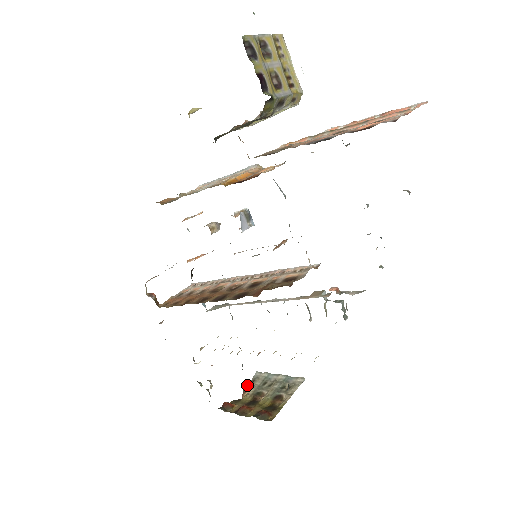
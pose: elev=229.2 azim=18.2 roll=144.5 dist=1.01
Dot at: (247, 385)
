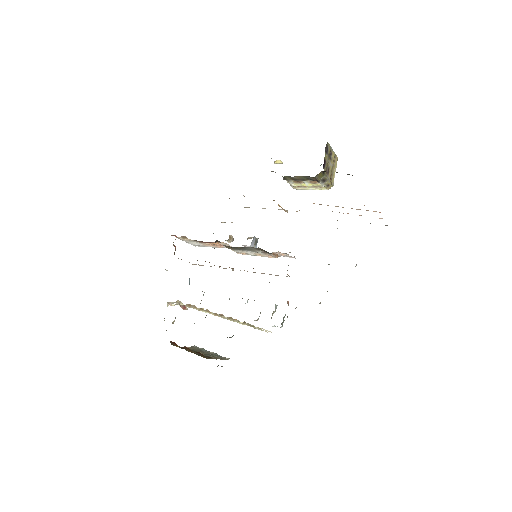
Dot at: occluded
